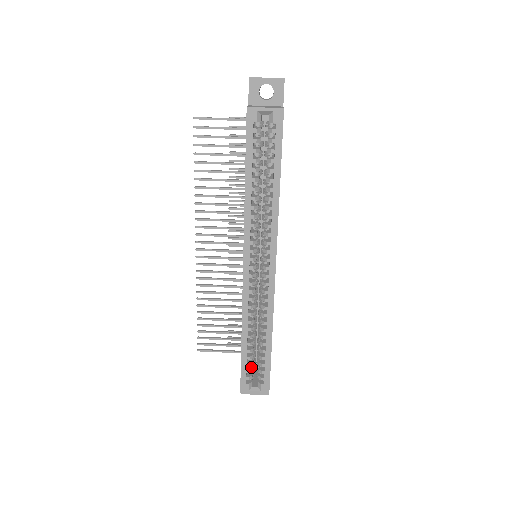
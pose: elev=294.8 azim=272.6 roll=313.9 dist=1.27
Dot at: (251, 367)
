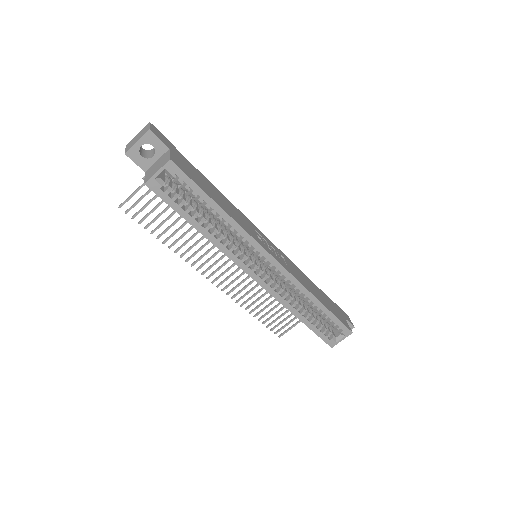
Dot at: (323, 327)
